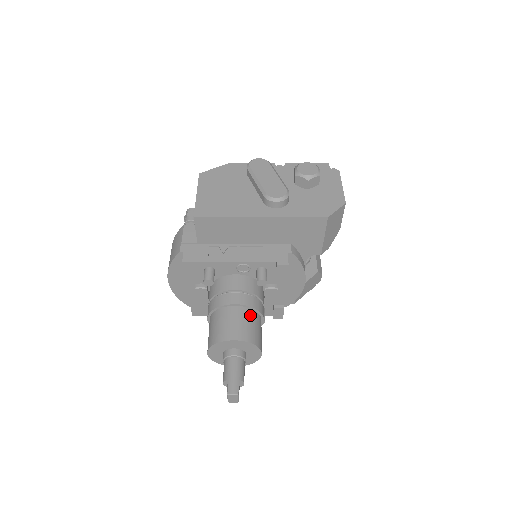
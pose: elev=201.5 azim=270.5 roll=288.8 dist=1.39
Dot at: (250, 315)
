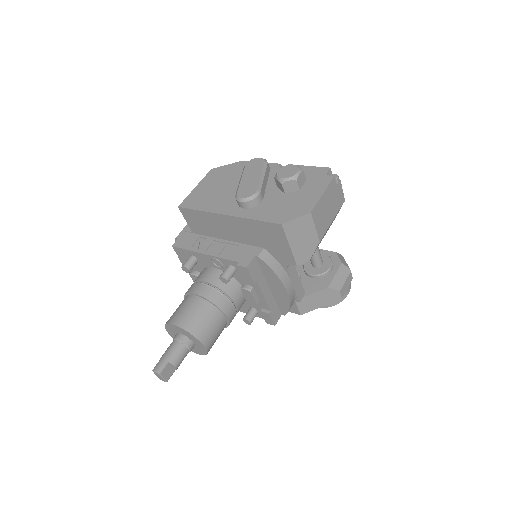
Dot at: (205, 308)
